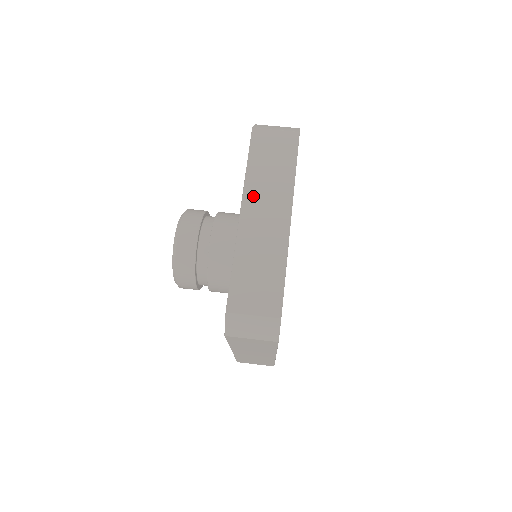
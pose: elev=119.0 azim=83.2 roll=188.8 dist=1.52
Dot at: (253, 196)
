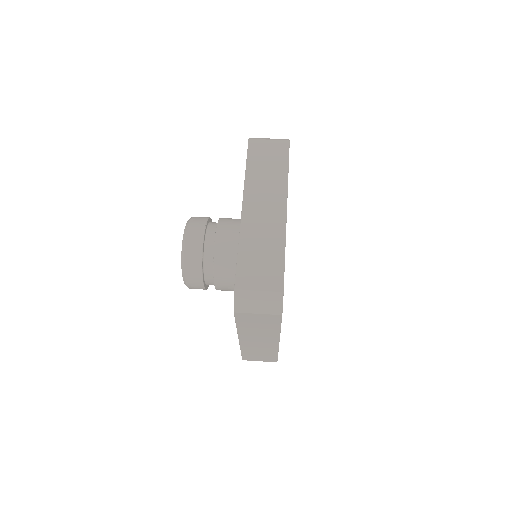
Dot at: (253, 193)
